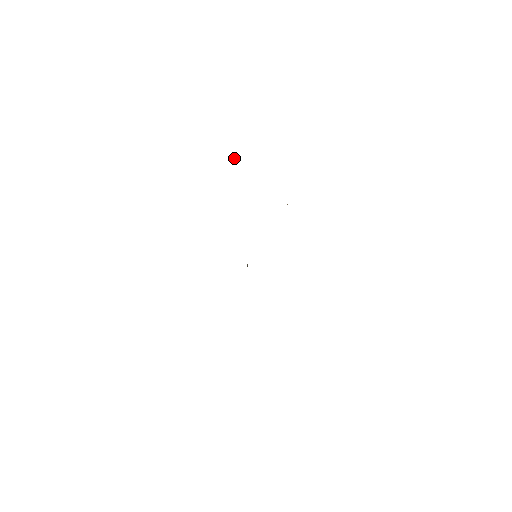
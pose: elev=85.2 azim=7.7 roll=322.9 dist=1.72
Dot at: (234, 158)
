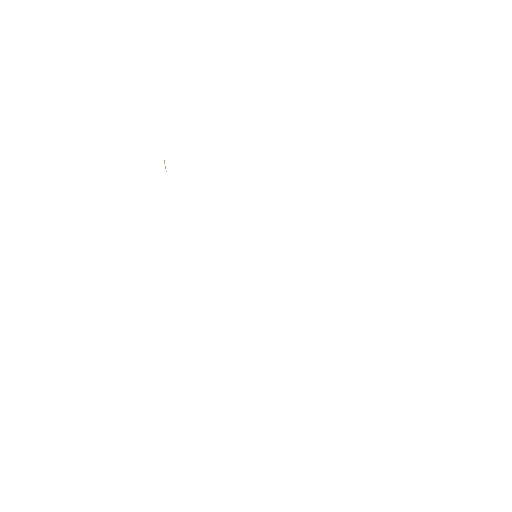
Dot at: occluded
